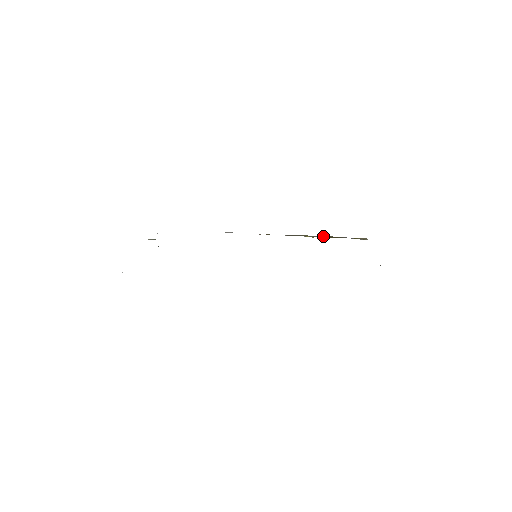
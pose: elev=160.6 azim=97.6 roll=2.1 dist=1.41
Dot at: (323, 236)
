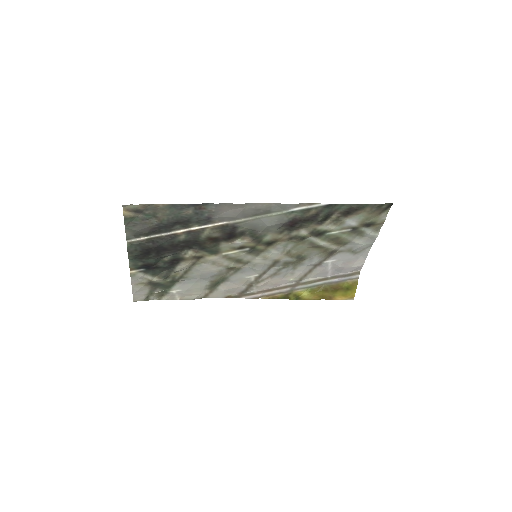
Dot at: (316, 278)
